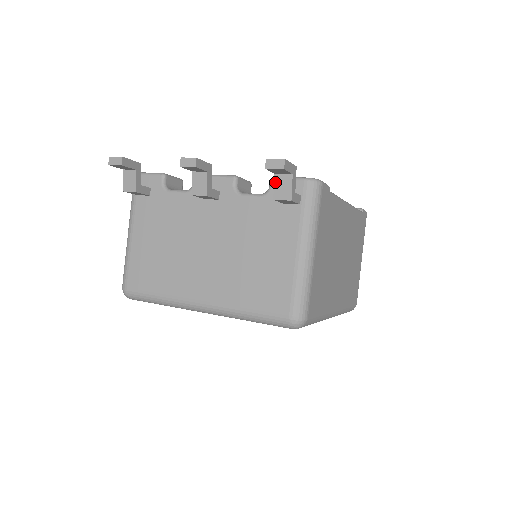
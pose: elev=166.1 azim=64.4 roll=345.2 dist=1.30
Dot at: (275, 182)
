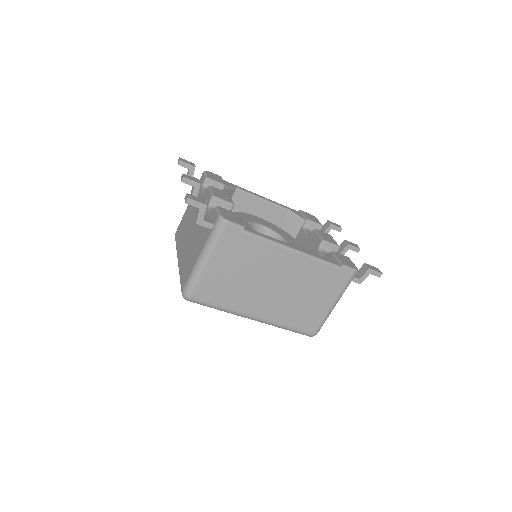
Dot at: (197, 209)
